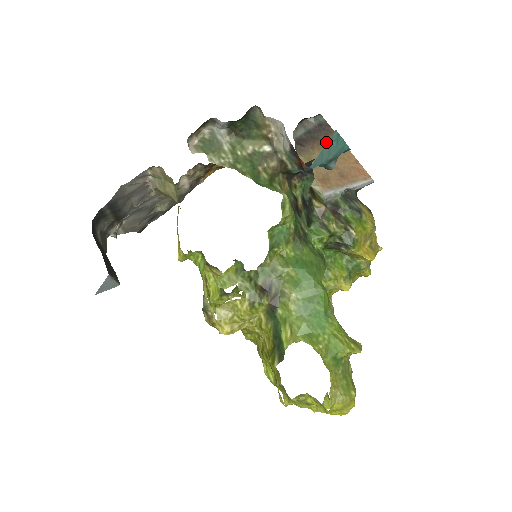
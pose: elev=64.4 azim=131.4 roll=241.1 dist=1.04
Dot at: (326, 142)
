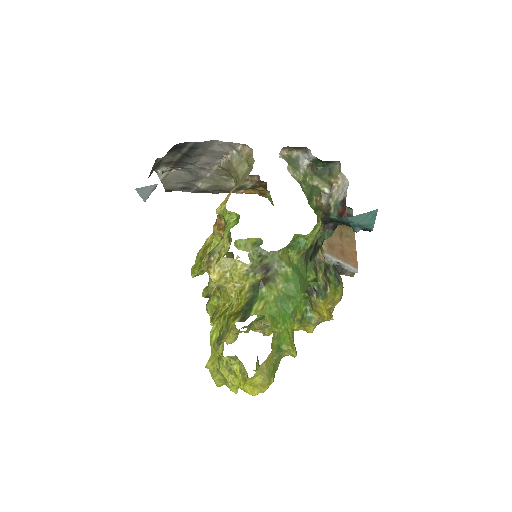
Dot at: (346, 227)
